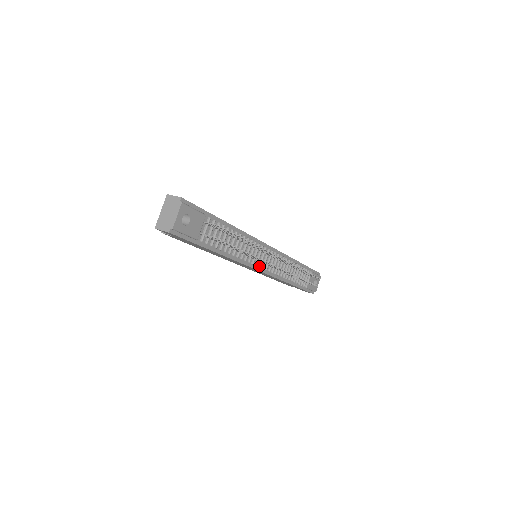
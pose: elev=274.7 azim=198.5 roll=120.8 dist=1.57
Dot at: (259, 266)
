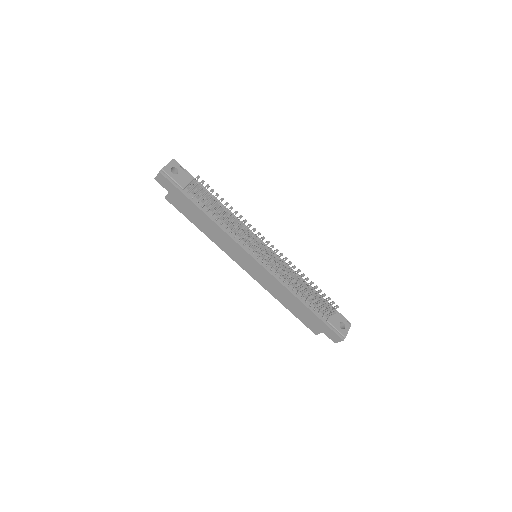
Dot at: (253, 252)
